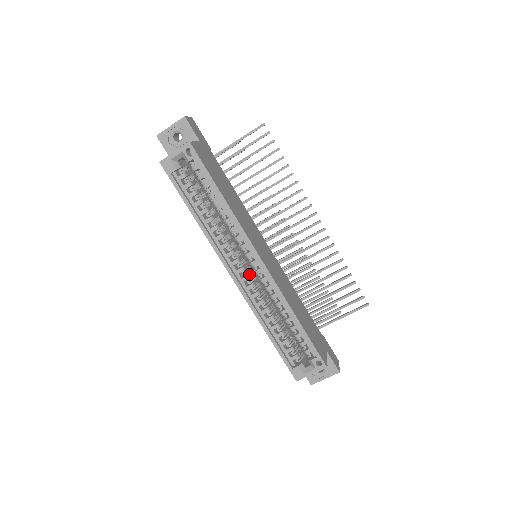
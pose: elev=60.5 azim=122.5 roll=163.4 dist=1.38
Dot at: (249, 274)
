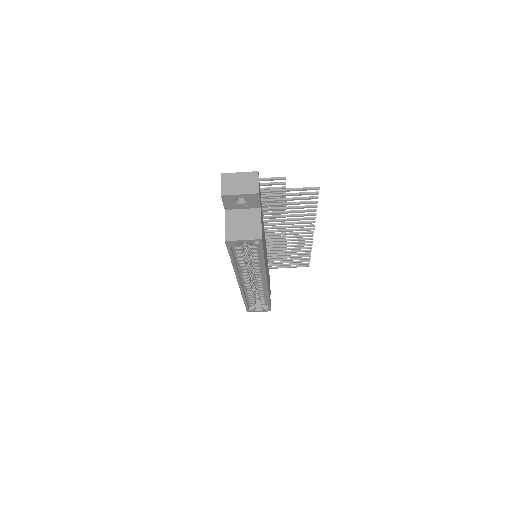
Dot at: (250, 279)
